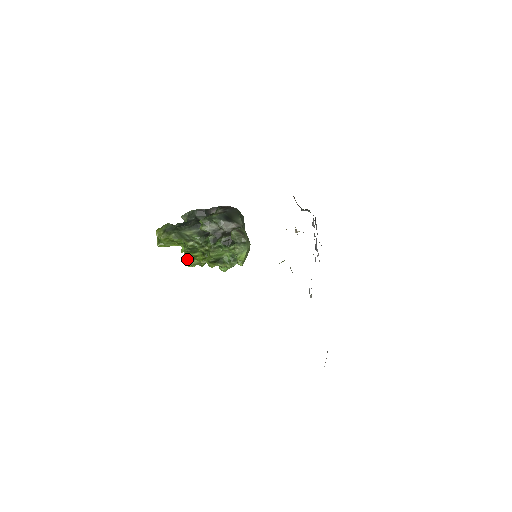
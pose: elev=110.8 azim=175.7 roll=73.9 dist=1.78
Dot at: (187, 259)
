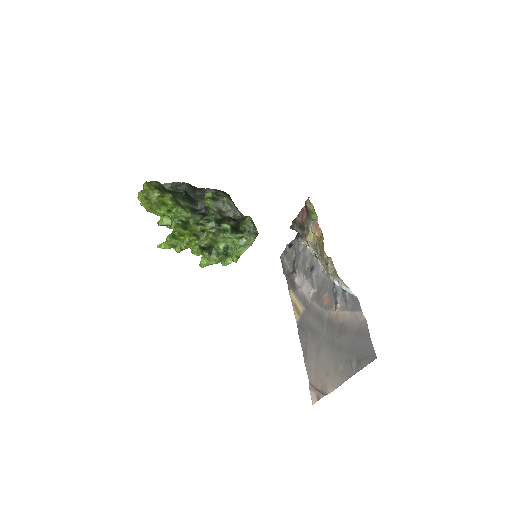
Dot at: (169, 234)
